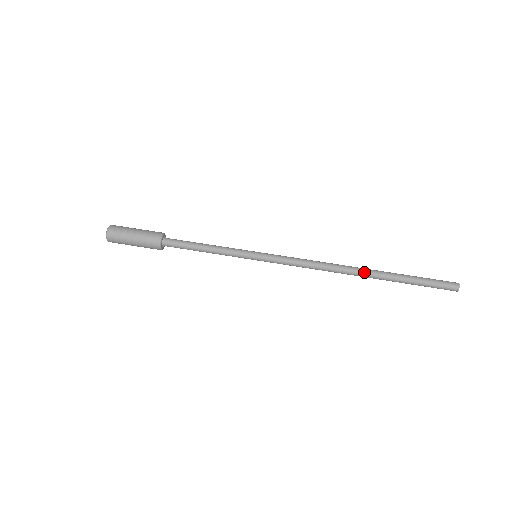
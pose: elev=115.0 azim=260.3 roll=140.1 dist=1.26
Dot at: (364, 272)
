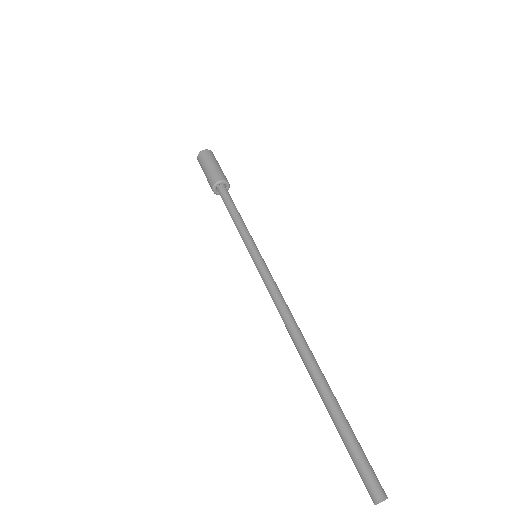
Dot at: (314, 360)
